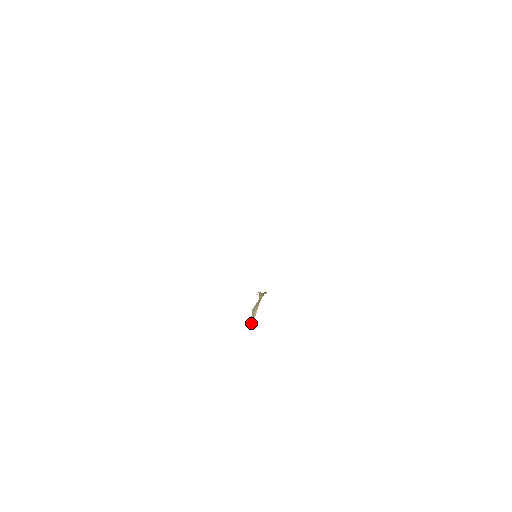
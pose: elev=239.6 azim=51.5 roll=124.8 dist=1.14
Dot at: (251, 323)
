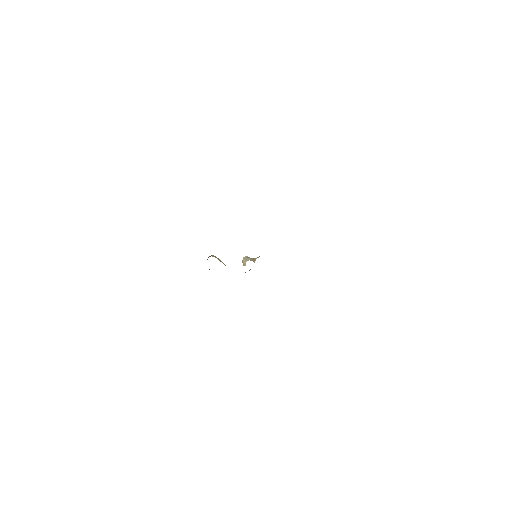
Dot at: occluded
